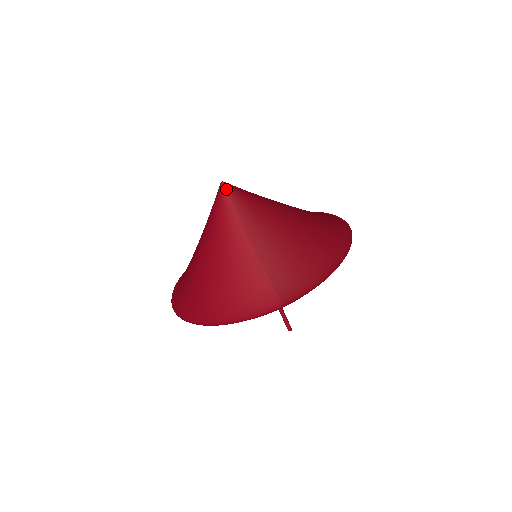
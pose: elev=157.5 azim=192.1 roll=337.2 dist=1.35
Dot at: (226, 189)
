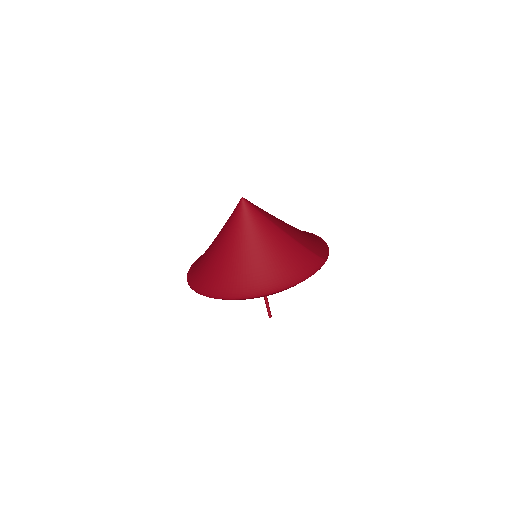
Dot at: (248, 202)
